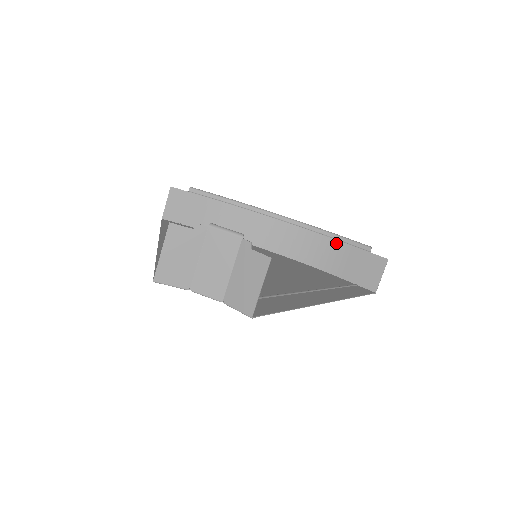
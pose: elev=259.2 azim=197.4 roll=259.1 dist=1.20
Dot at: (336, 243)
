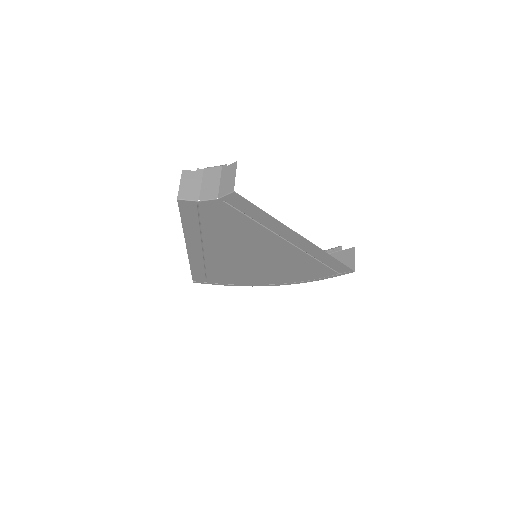
Dot at: occluded
